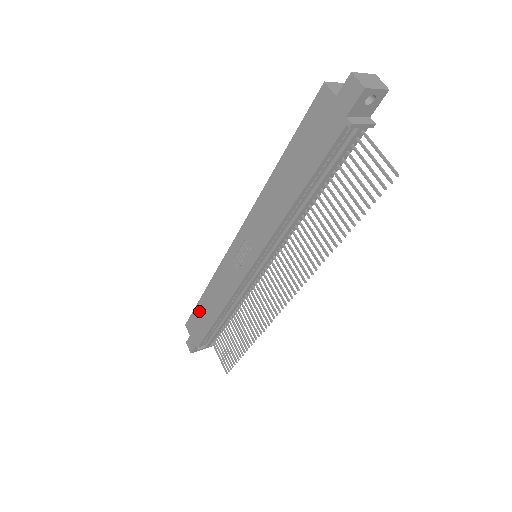
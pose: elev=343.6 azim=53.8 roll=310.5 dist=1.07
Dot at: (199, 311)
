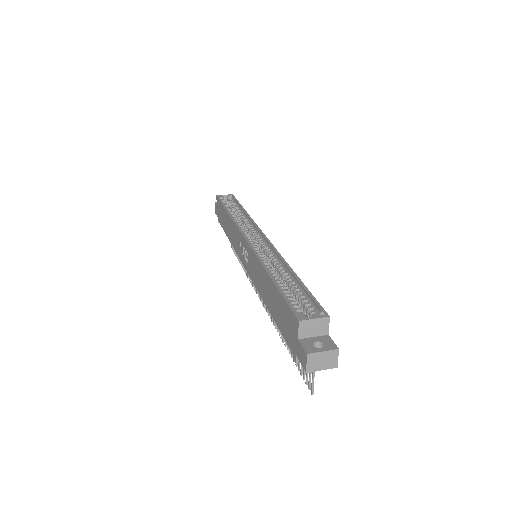
Dot at: (223, 211)
